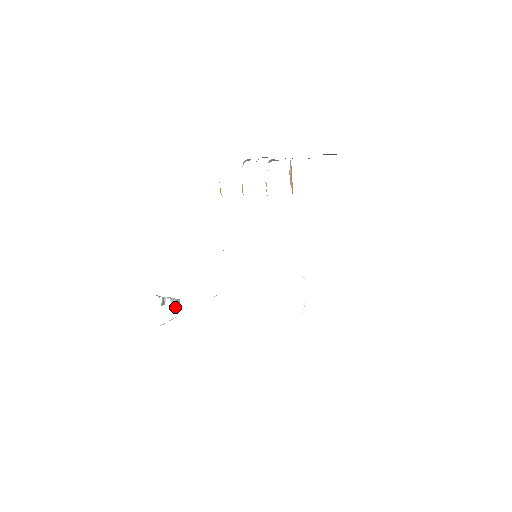
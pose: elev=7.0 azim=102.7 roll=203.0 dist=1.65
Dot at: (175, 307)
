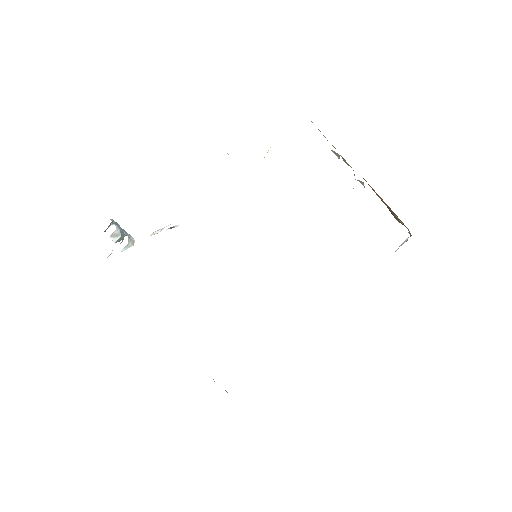
Dot at: (116, 242)
